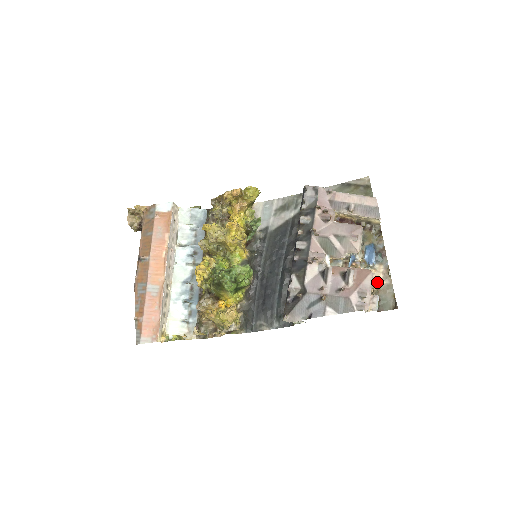
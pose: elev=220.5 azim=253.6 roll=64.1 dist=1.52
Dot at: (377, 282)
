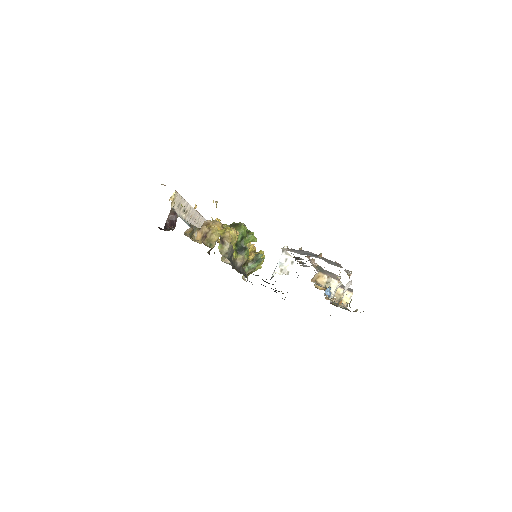
Dot at: occluded
